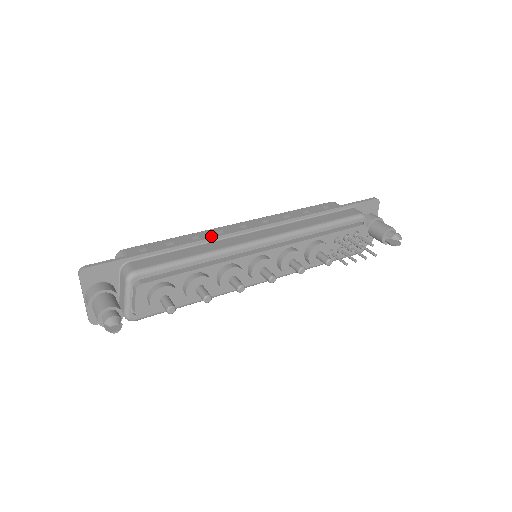
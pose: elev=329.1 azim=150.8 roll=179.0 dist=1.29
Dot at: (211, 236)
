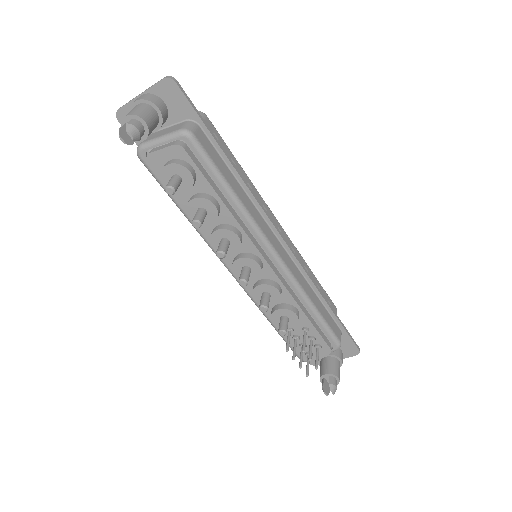
Dot at: (259, 201)
